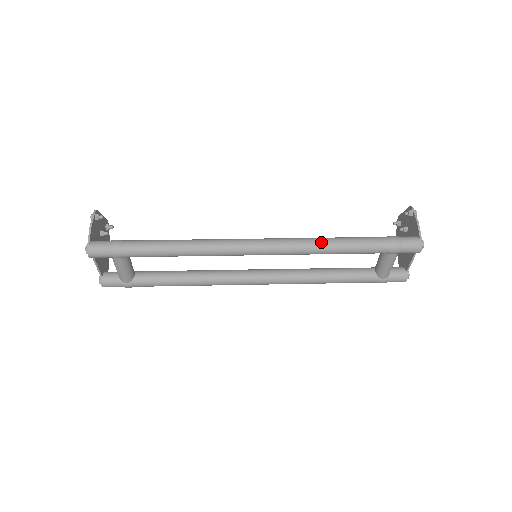
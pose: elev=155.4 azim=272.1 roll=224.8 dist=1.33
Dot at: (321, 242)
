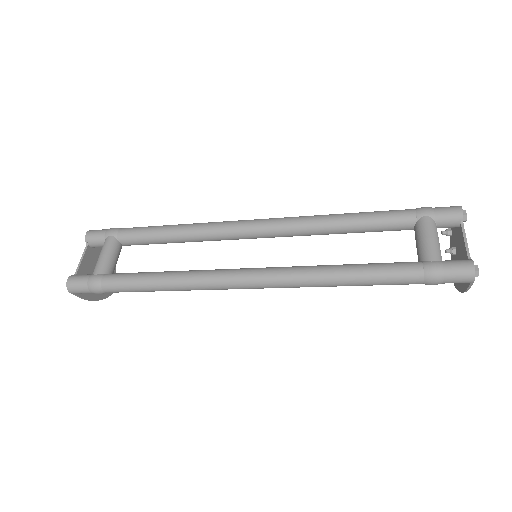
Dot at: occluded
